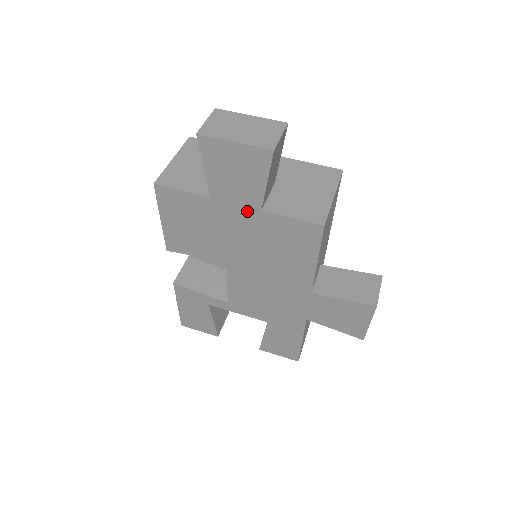
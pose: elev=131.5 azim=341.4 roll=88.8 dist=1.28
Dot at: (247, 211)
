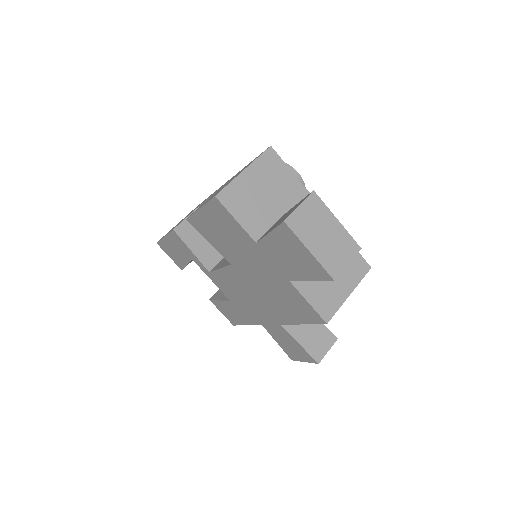
Dot at: (278, 271)
